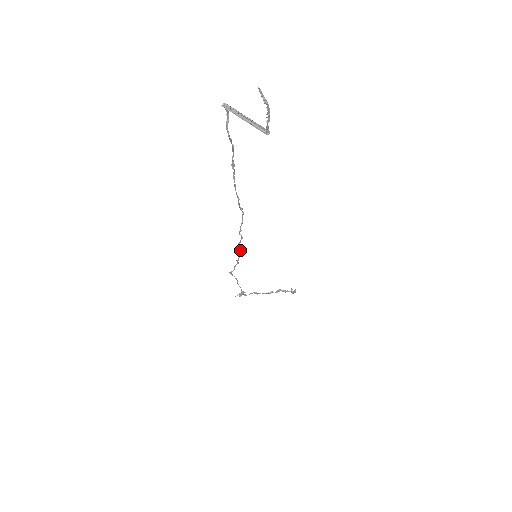
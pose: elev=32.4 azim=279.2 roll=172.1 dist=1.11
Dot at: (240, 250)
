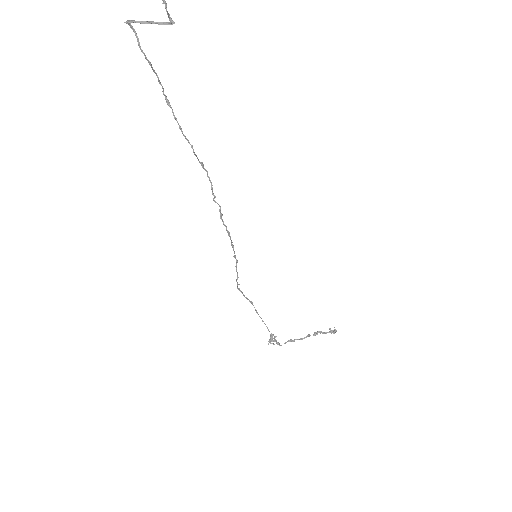
Dot at: (226, 227)
